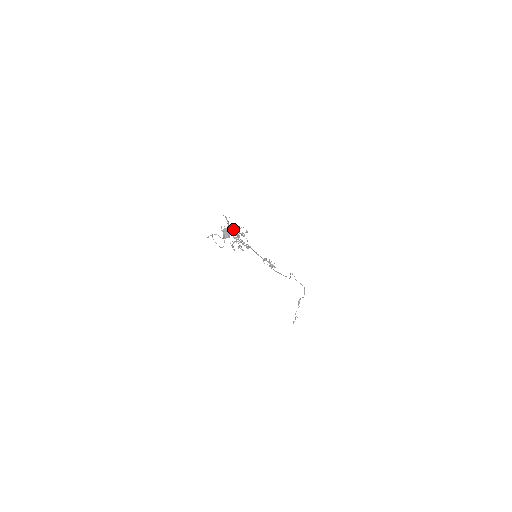
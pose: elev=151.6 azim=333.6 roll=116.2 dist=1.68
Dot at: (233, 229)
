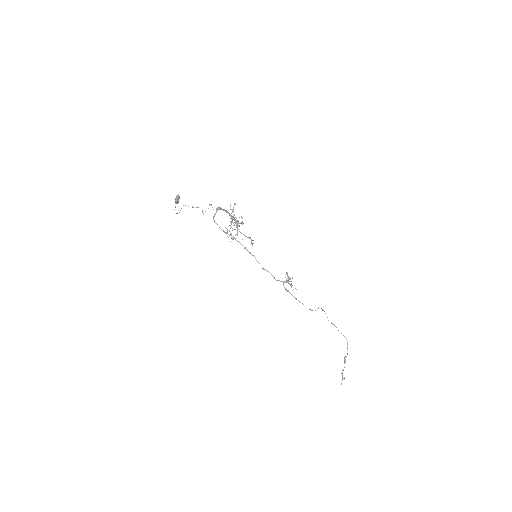
Dot at: (229, 214)
